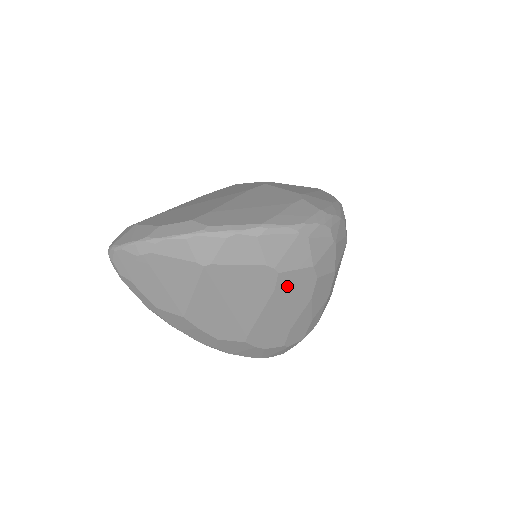
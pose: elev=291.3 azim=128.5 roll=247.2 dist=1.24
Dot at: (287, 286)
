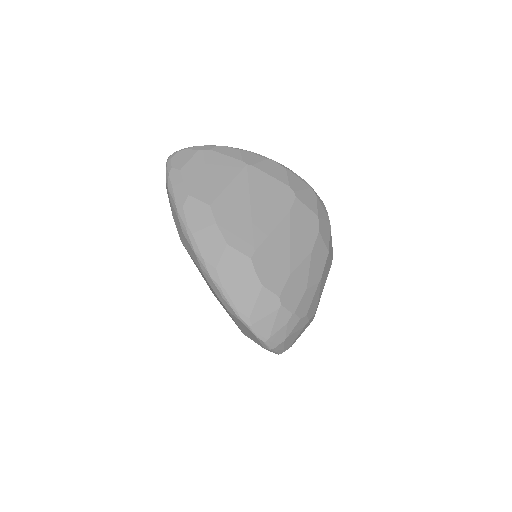
Dot at: (298, 217)
